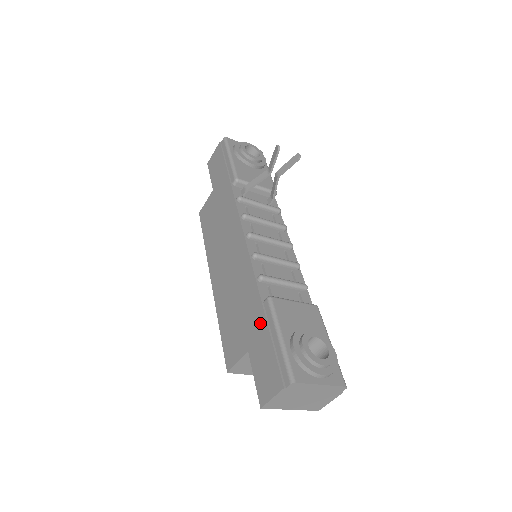
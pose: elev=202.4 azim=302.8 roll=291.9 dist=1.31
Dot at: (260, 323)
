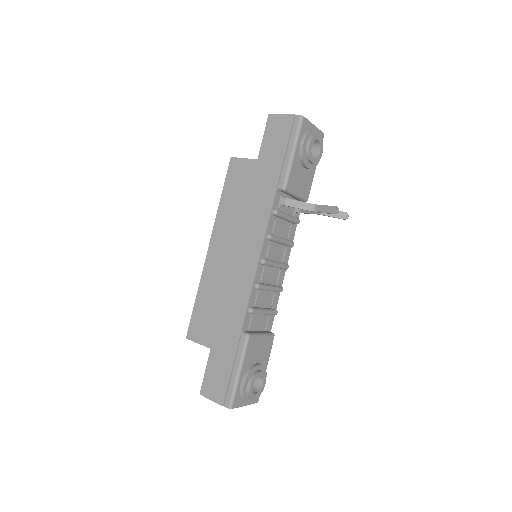
Dot at: (231, 346)
